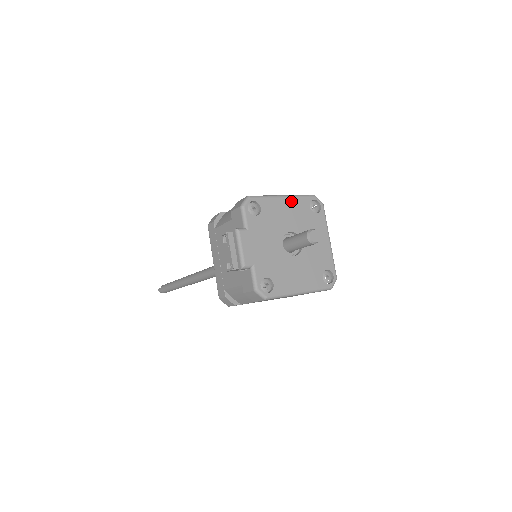
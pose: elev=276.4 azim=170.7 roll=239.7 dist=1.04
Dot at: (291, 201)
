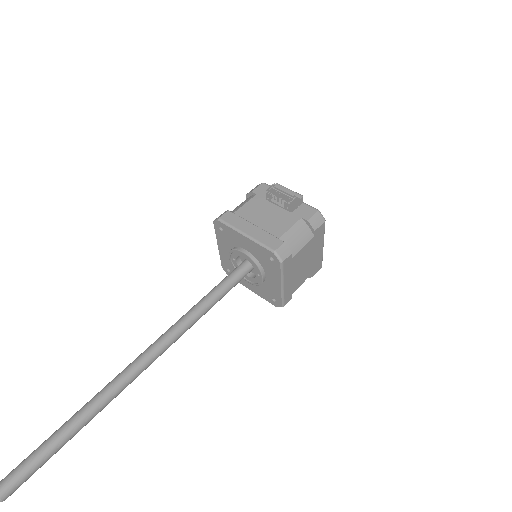
Dot at: occluded
